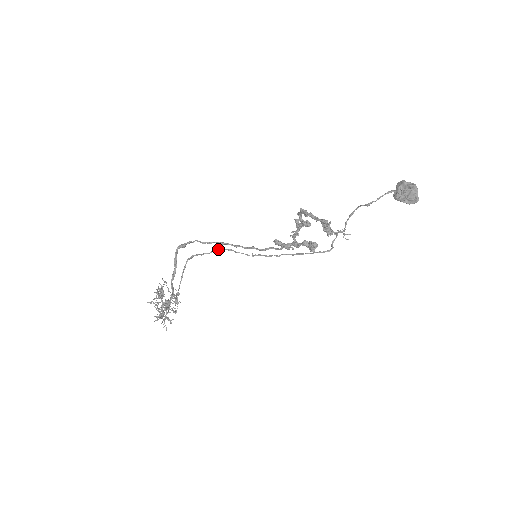
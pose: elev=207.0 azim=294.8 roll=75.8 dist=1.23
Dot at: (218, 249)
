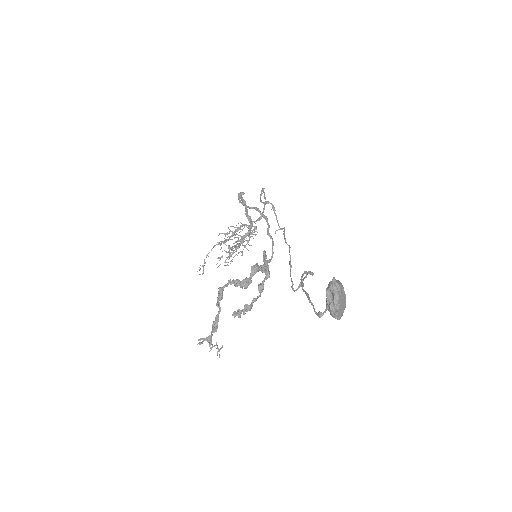
Dot at: (266, 203)
